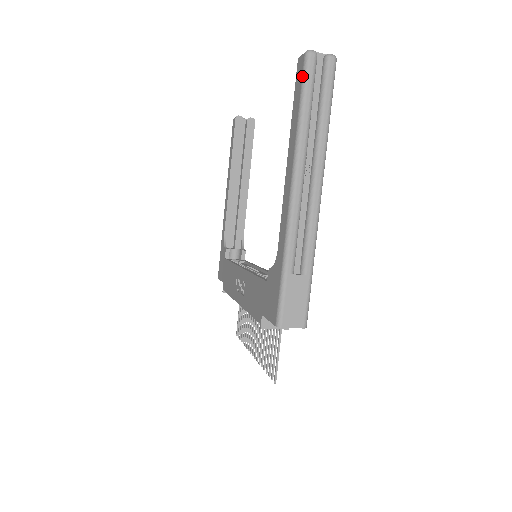
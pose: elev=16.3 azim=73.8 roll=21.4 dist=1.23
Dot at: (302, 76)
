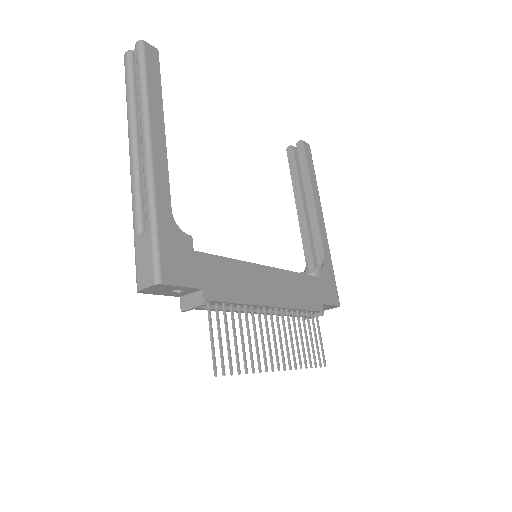
Dot at: (126, 74)
